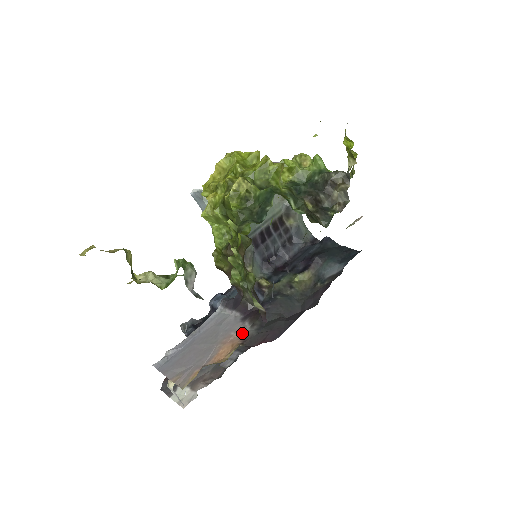
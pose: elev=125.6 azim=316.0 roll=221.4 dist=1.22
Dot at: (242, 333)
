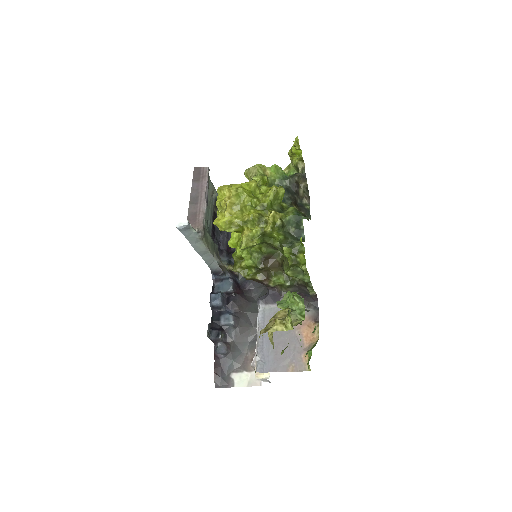
Dot at: (305, 315)
